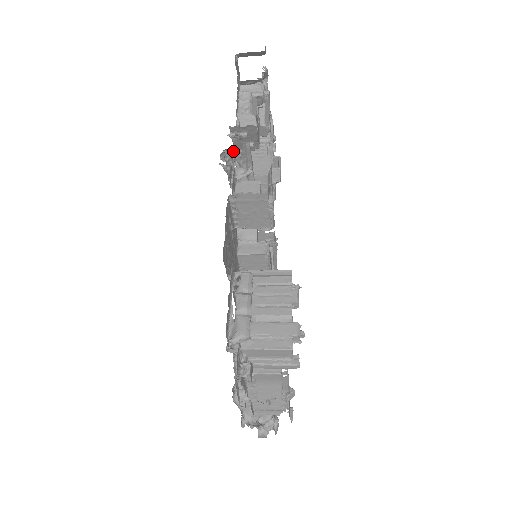
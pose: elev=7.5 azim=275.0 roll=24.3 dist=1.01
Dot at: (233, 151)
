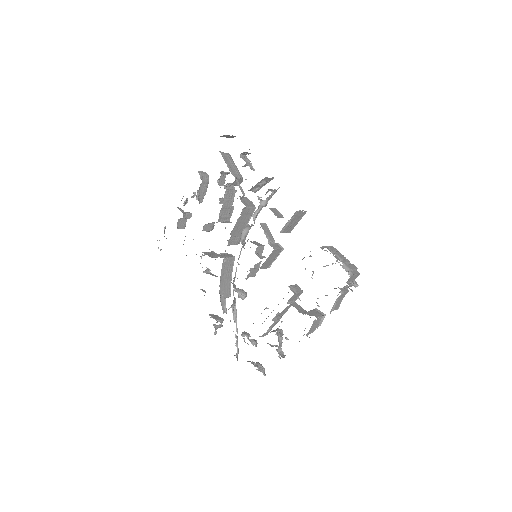
Dot at: (274, 190)
